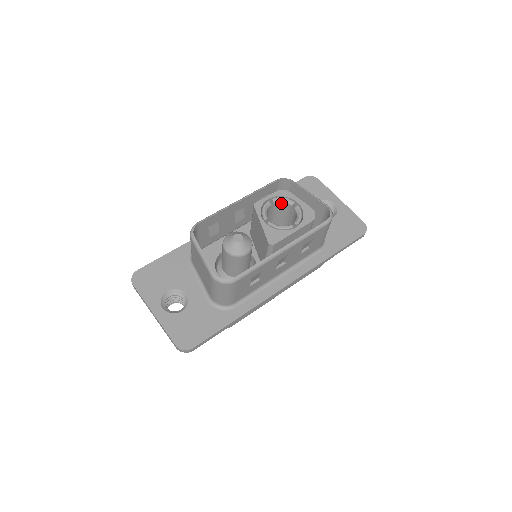
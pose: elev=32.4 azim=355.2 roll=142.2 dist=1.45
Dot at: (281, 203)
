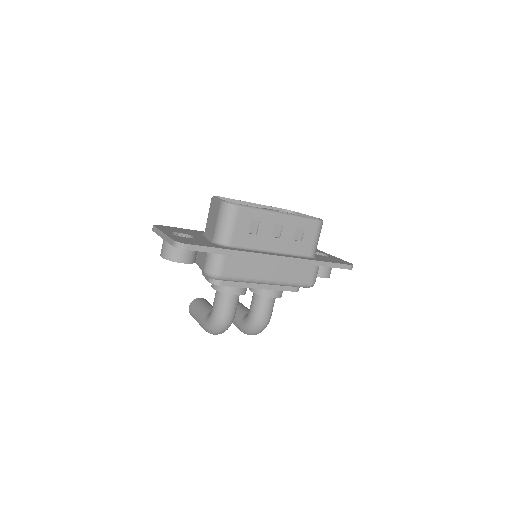
Dot at: occluded
